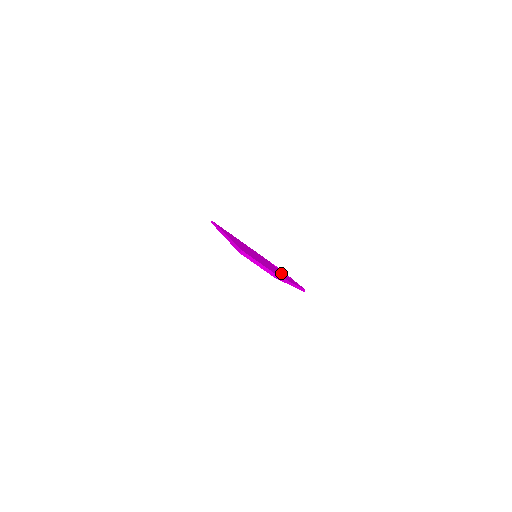
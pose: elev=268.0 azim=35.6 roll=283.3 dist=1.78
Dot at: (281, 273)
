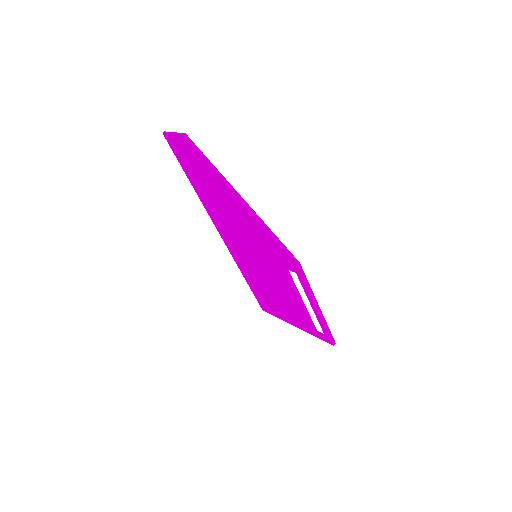
Dot at: occluded
